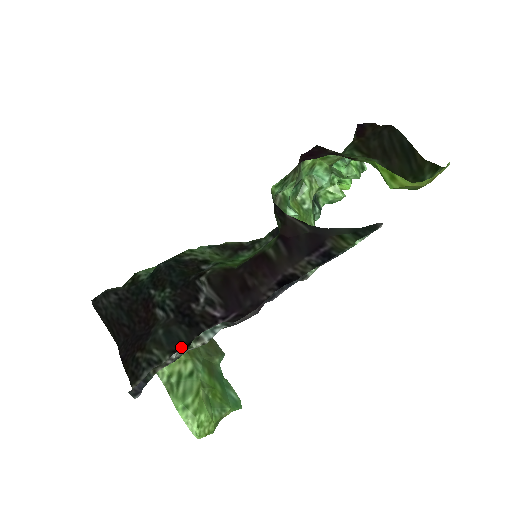
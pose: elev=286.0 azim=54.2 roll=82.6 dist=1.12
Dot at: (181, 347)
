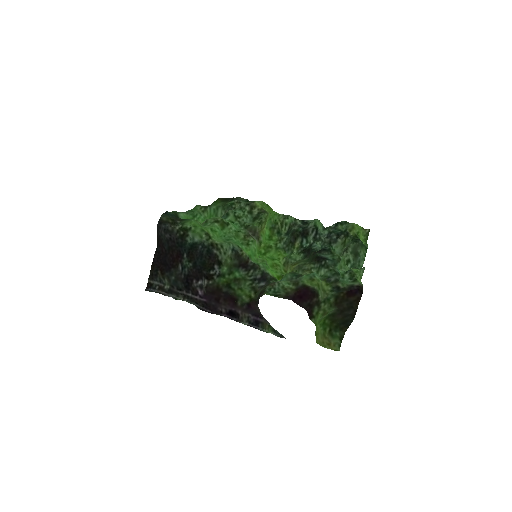
Dot at: (177, 288)
